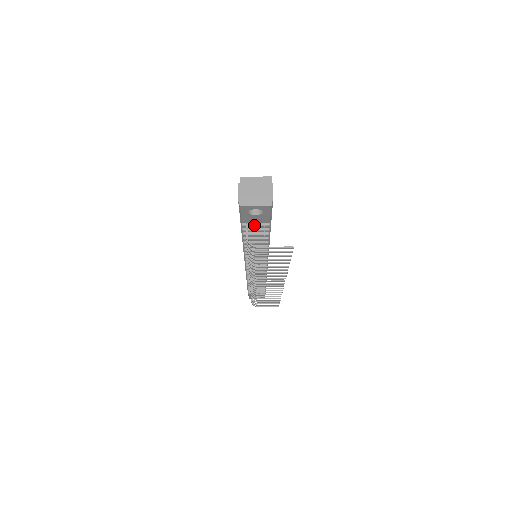
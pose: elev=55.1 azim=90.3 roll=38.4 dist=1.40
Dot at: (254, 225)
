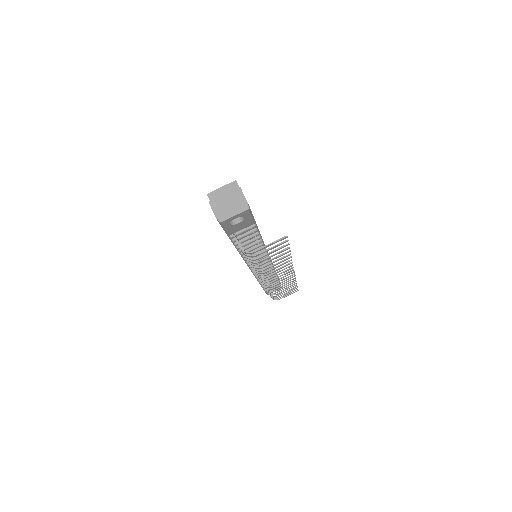
Dot at: (241, 232)
